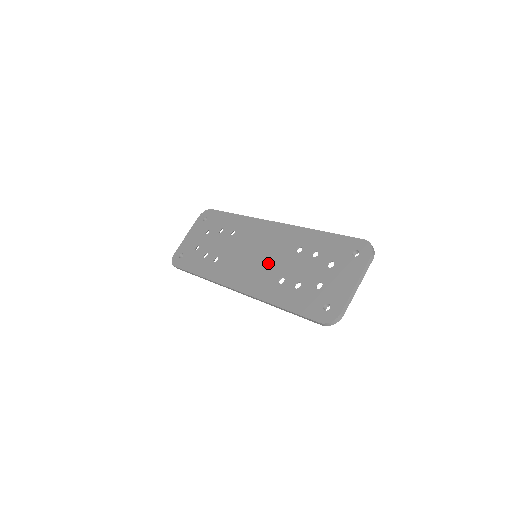
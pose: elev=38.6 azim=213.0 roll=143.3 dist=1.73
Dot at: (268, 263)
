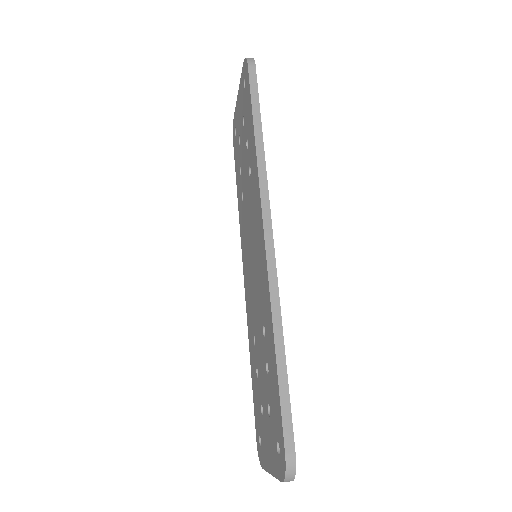
Dot at: (253, 294)
